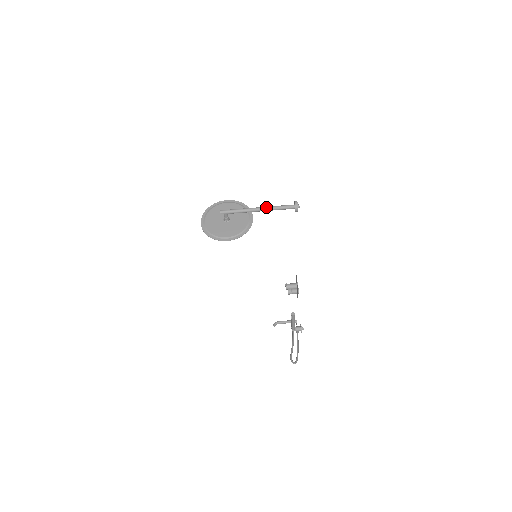
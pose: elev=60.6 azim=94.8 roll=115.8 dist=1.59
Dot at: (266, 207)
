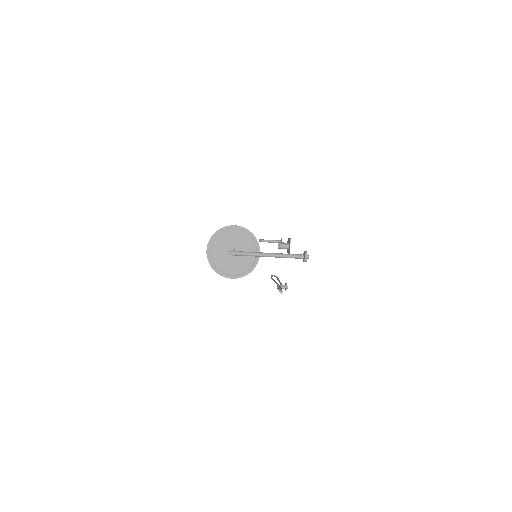
Dot at: (275, 255)
